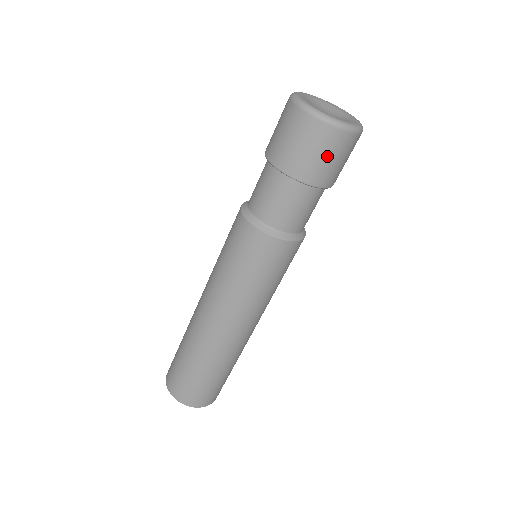
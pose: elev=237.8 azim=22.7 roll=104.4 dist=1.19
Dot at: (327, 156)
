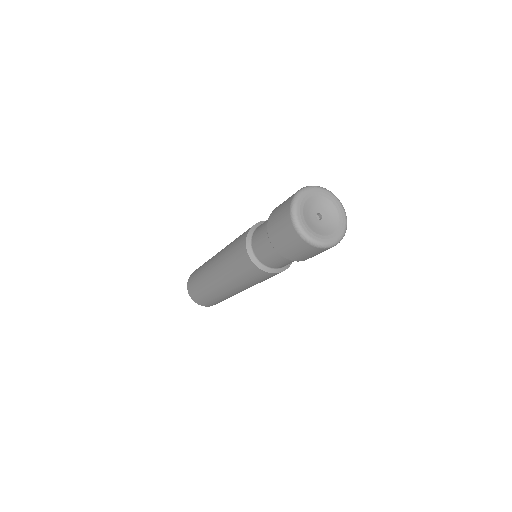
Dot at: occluded
